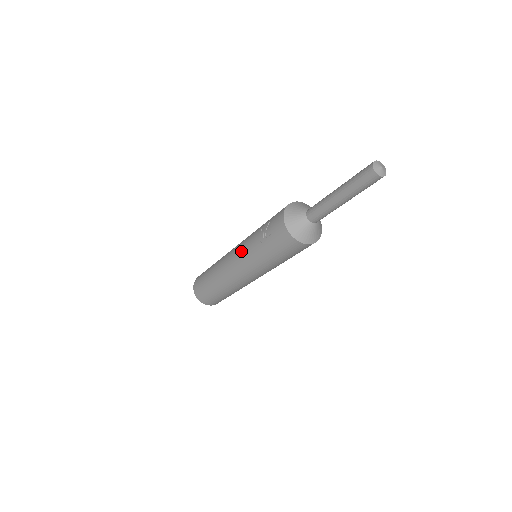
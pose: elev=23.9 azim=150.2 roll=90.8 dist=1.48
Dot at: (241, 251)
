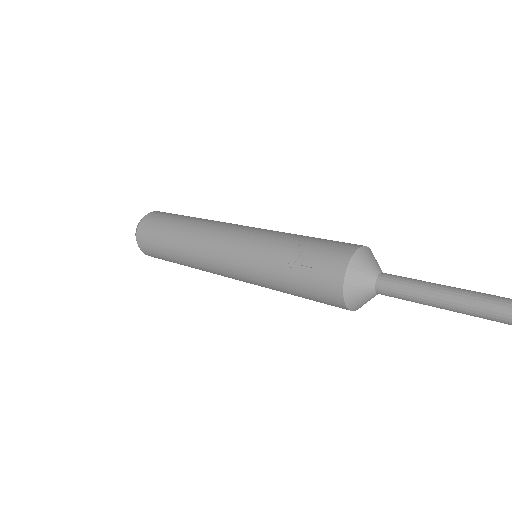
Dot at: (247, 246)
